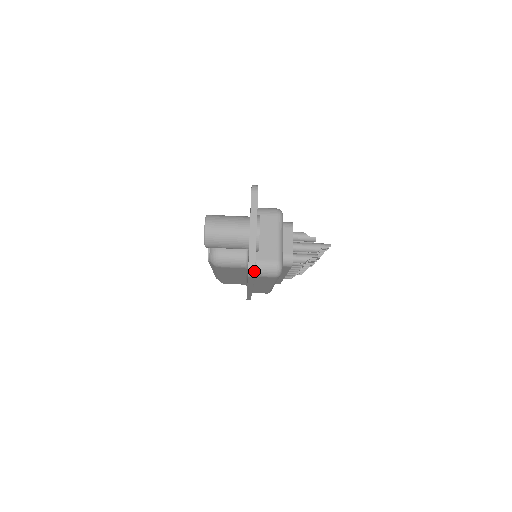
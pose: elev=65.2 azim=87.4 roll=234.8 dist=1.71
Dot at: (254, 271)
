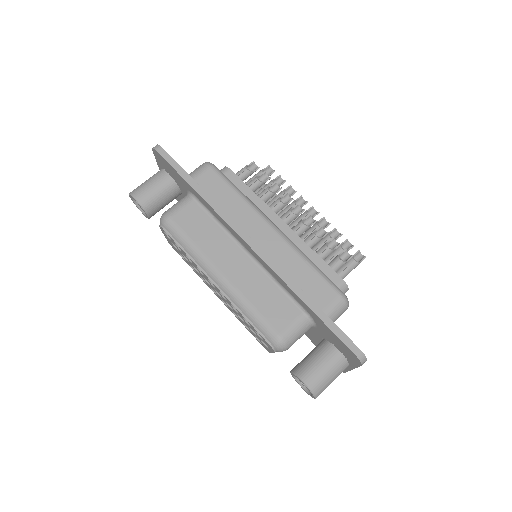
Dot at: (157, 145)
